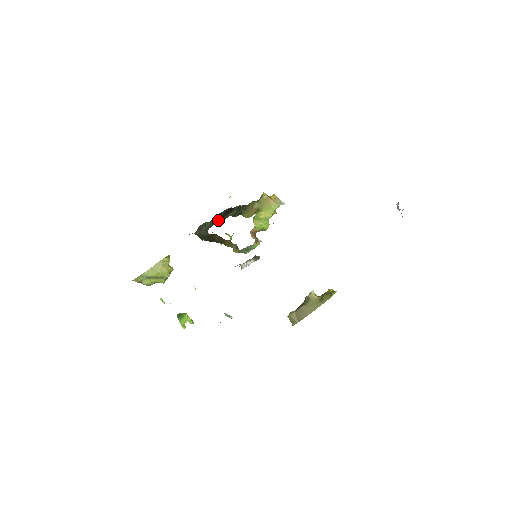
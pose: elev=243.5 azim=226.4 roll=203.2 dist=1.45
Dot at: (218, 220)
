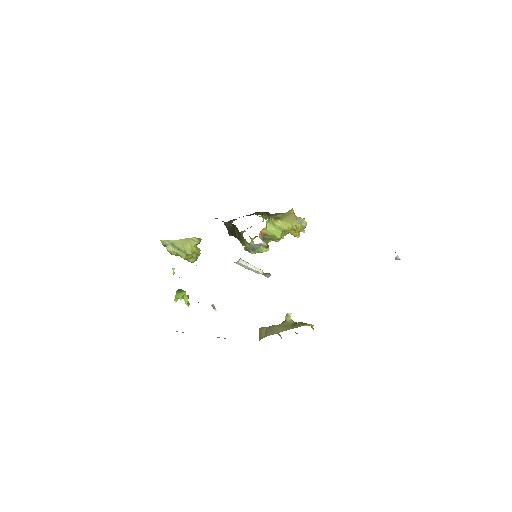
Dot at: occluded
